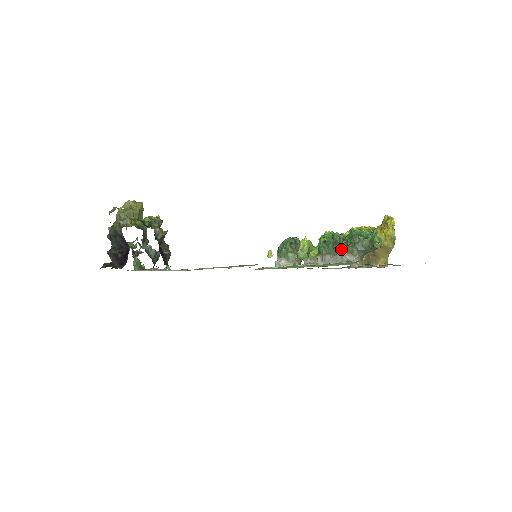
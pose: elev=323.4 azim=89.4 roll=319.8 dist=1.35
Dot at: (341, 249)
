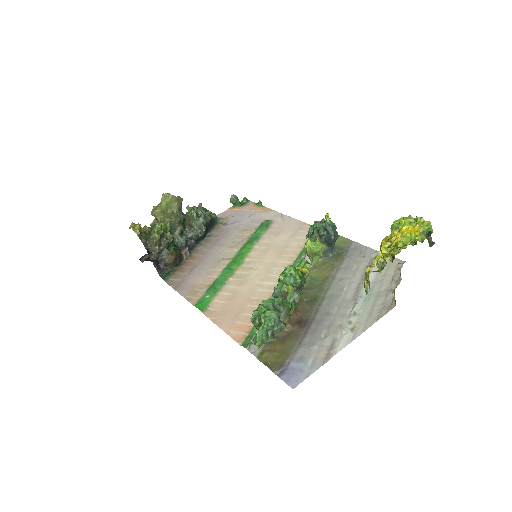
Dot at: occluded
